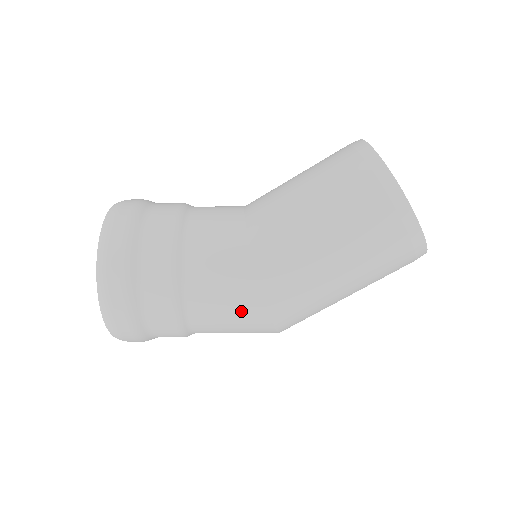
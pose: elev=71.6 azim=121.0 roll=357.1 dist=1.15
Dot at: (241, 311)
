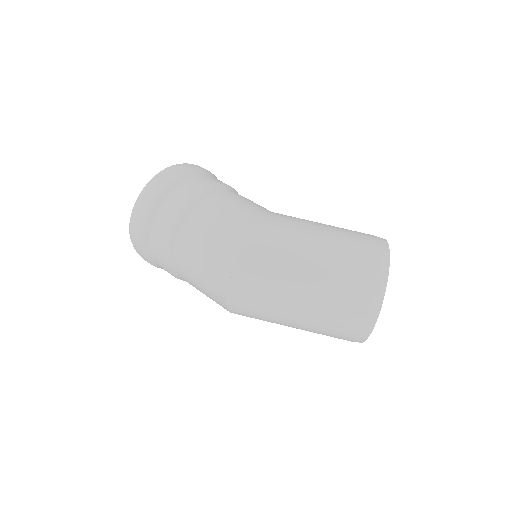
Dot at: (238, 217)
